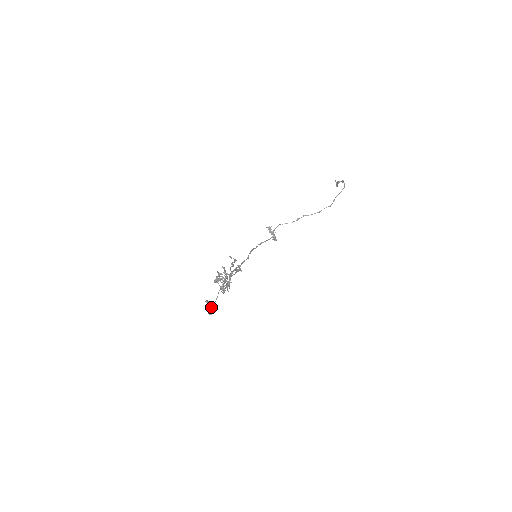
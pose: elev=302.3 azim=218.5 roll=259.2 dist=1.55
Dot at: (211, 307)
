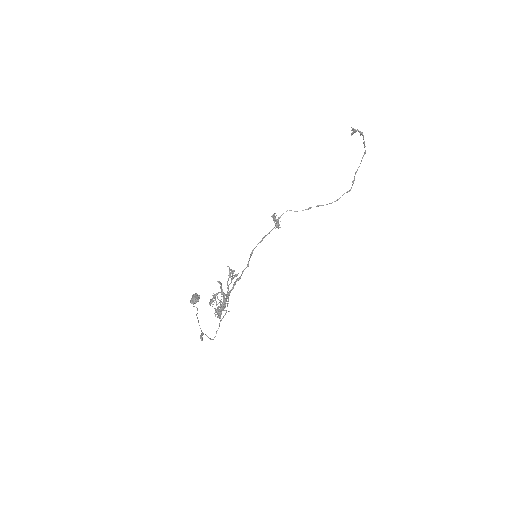
Dot at: (195, 296)
